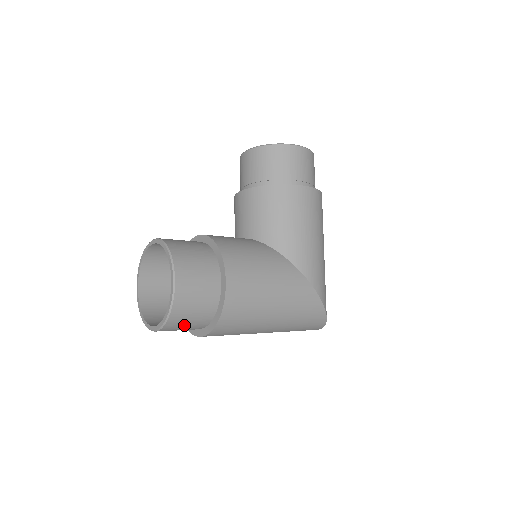
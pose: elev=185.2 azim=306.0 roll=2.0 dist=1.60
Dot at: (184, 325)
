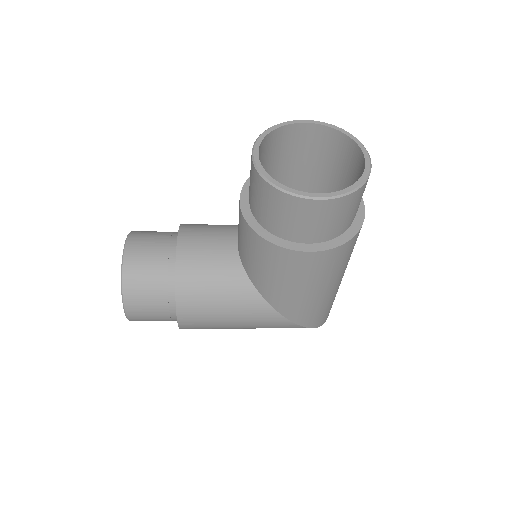
Dot at: occluded
